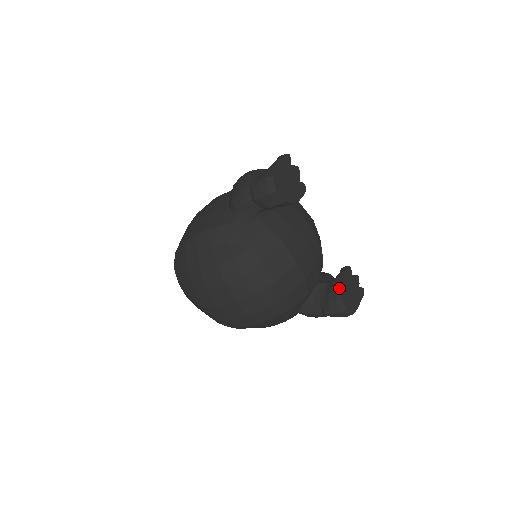
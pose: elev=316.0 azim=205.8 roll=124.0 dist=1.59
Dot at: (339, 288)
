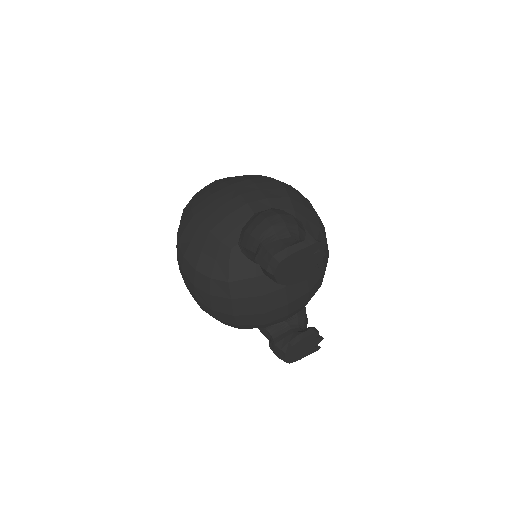
Dot at: (290, 345)
